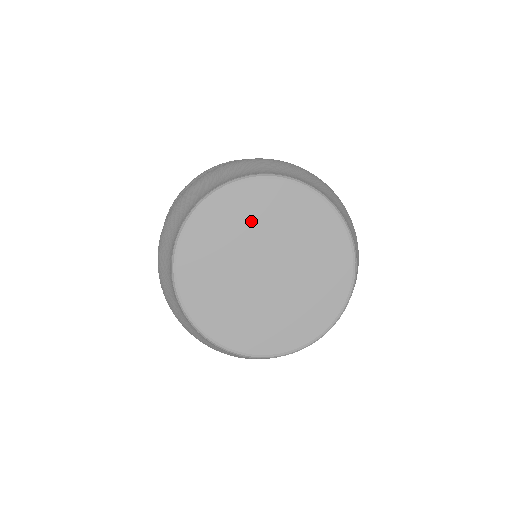
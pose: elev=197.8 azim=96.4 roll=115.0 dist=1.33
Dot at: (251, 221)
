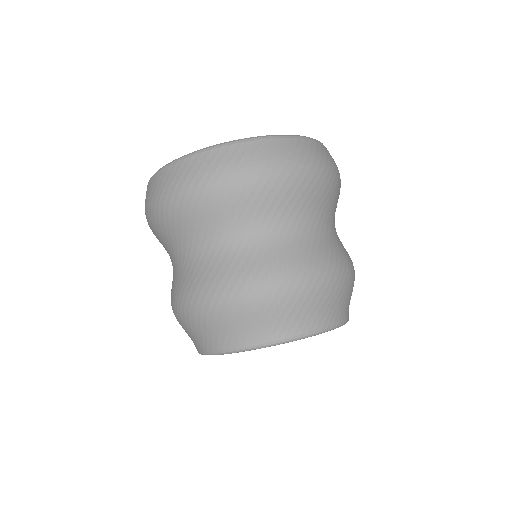
Dot at: occluded
